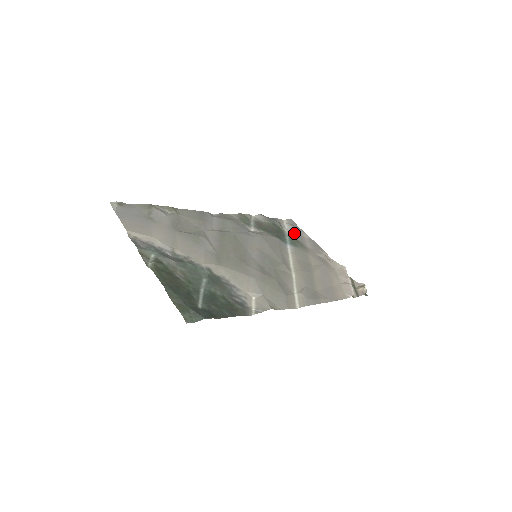
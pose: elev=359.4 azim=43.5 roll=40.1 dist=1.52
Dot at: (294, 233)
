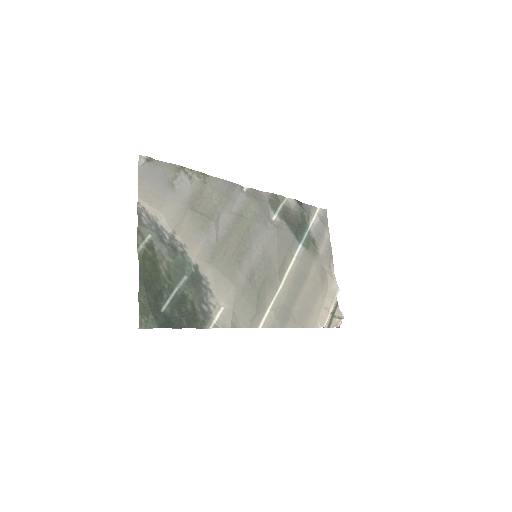
Dot at: (317, 229)
